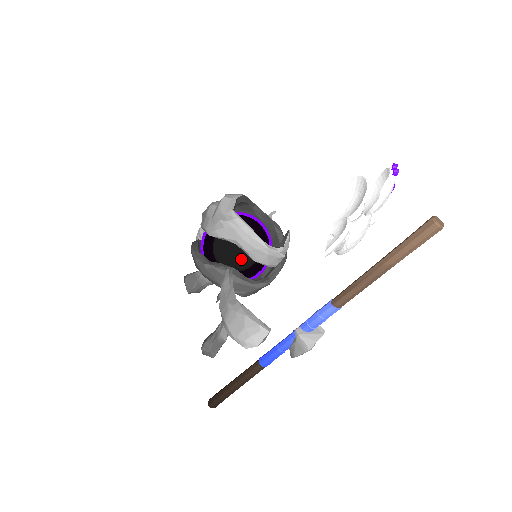
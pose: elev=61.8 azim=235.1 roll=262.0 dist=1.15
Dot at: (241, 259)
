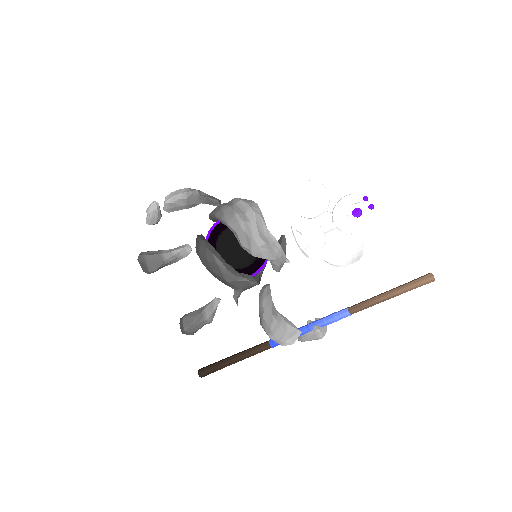
Dot at: (252, 263)
